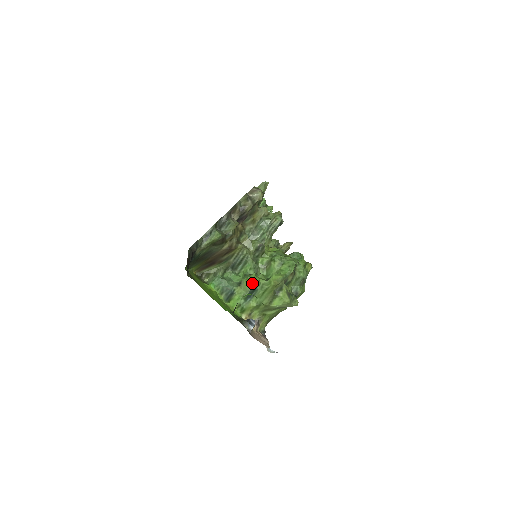
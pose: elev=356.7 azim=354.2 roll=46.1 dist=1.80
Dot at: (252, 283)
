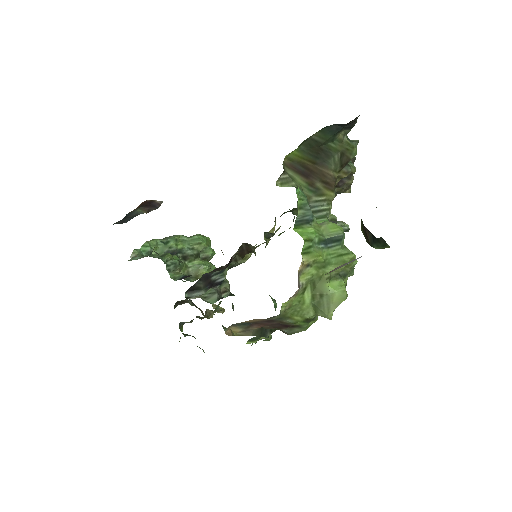
Dot at: (342, 231)
